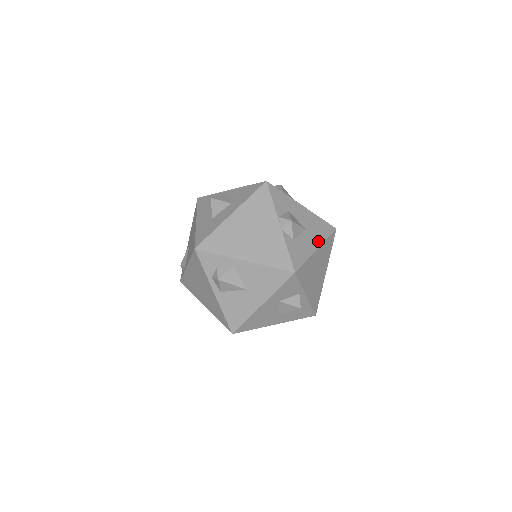
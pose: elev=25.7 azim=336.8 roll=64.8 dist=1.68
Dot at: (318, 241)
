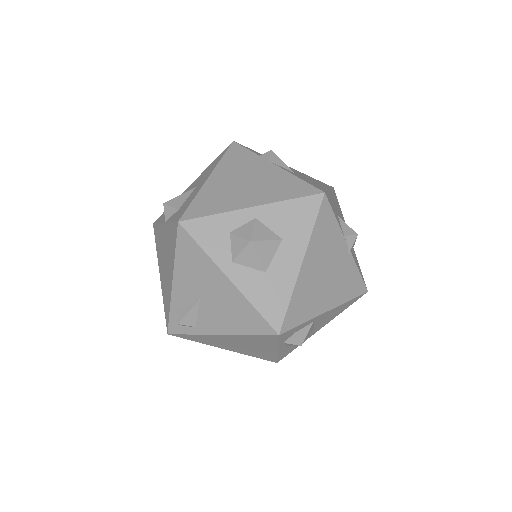
Dot at: occluded
